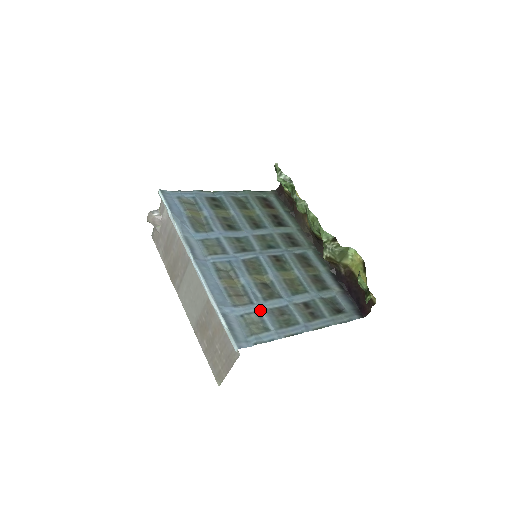
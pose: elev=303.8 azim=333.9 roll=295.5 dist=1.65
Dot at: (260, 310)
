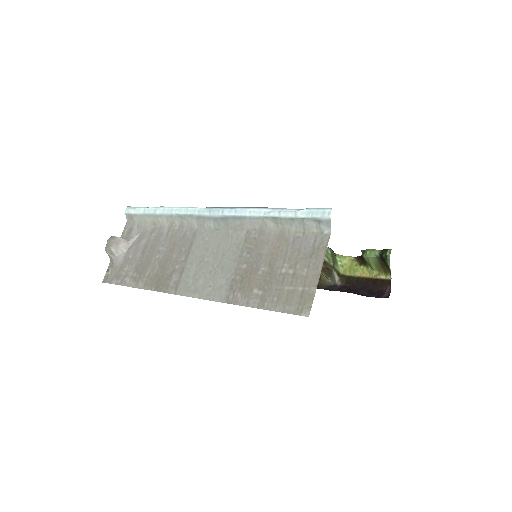
Dot at: occluded
